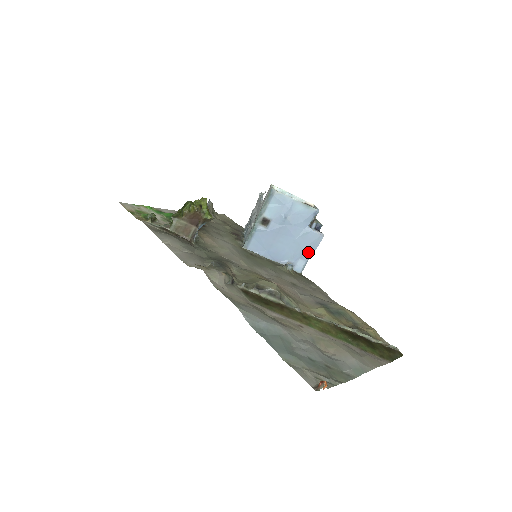
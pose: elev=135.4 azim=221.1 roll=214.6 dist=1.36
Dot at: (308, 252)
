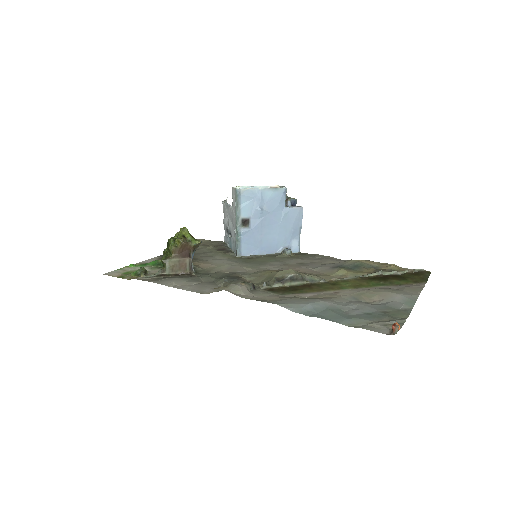
Dot at: (296, 230)
